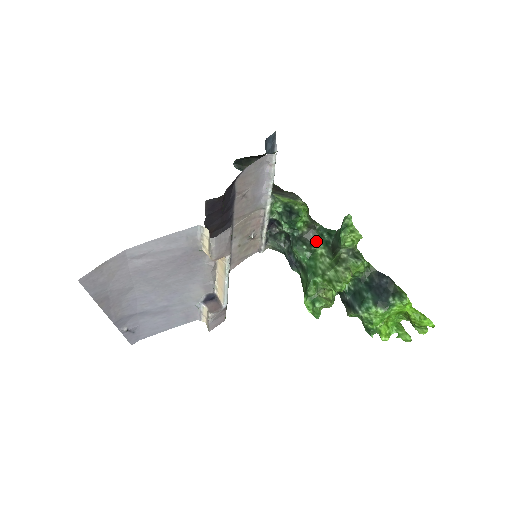
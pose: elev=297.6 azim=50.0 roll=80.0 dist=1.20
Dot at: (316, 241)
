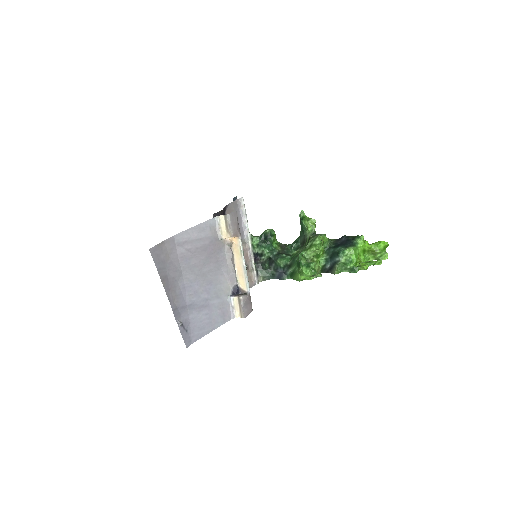
Dot at: (290, 252)
